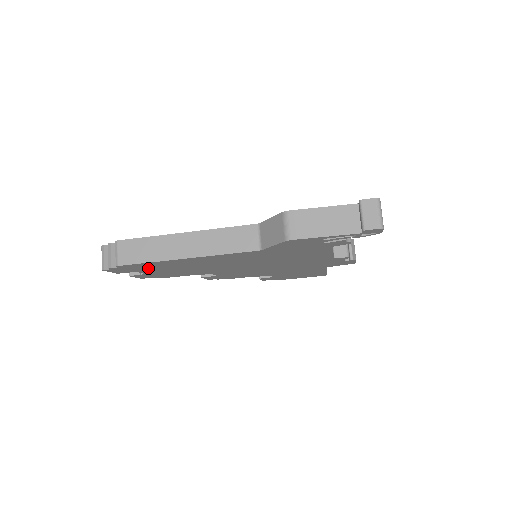
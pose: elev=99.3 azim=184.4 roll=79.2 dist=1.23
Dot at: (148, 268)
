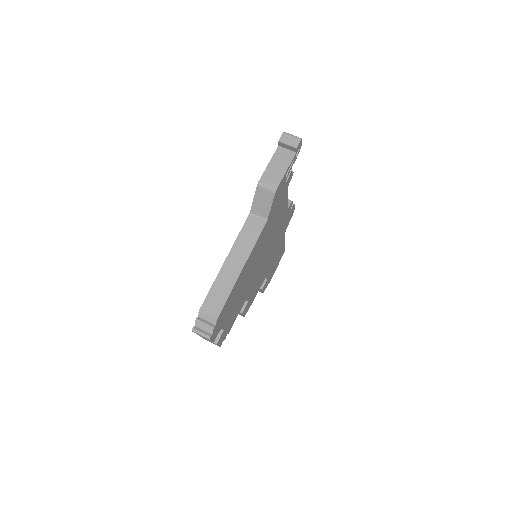
Dot at: (226, 312)
